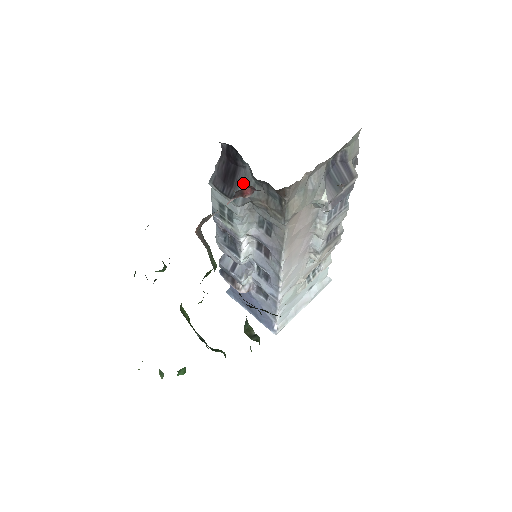
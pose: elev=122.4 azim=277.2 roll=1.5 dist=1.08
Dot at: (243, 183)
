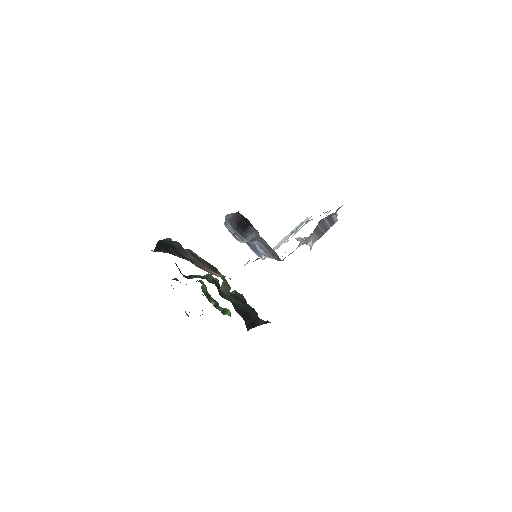
Dot at: (252, 234)
